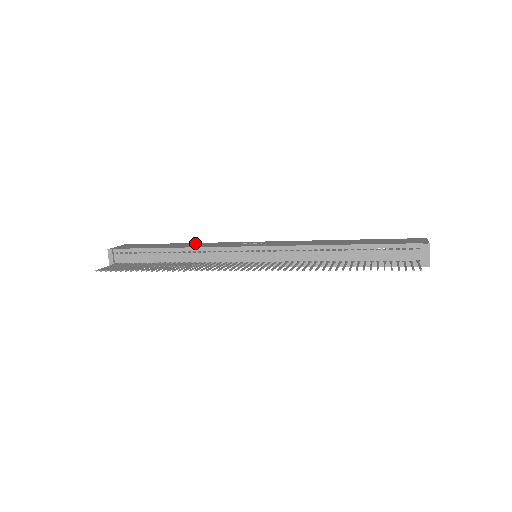
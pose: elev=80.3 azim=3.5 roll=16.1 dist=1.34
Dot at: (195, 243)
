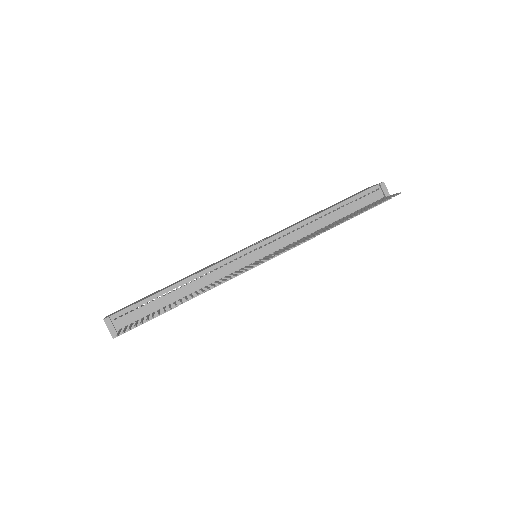
Dot at: (187, 276)
